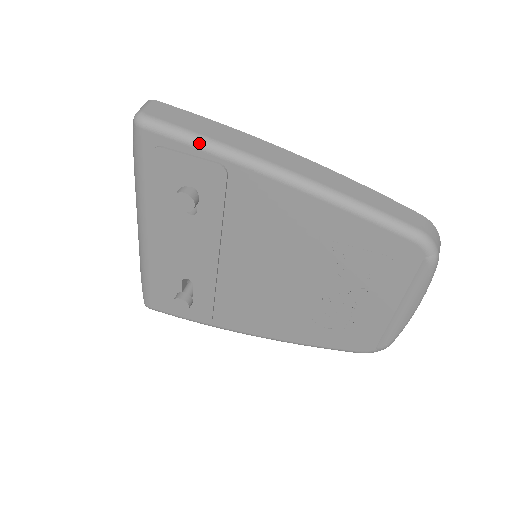
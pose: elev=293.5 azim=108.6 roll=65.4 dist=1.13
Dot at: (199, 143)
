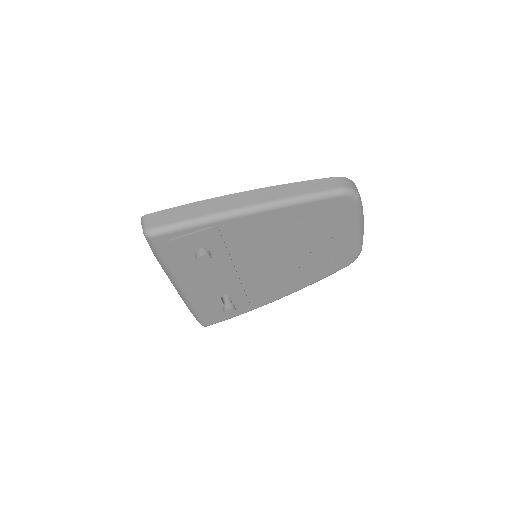
Dot at: (193, 224)
